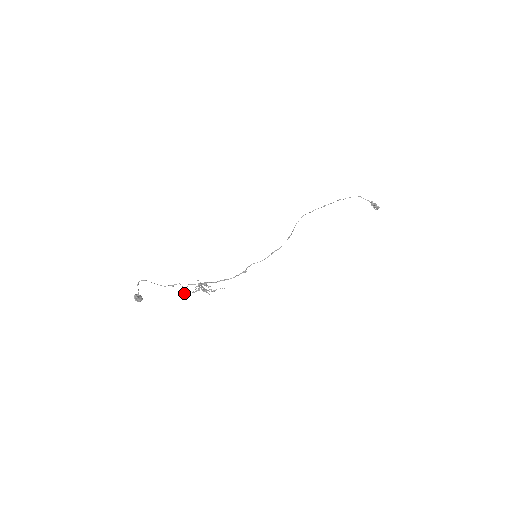
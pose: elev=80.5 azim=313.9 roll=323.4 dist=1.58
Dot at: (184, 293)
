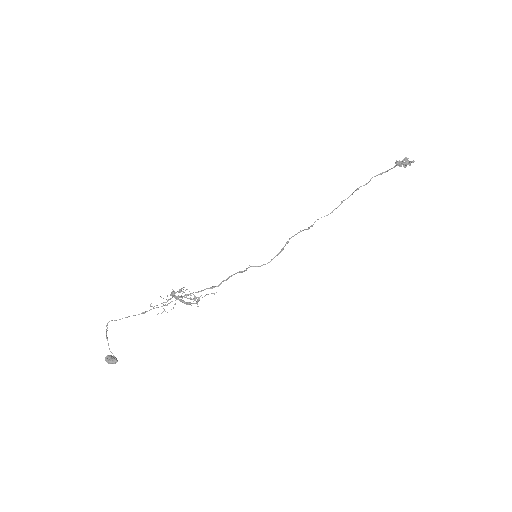
Dot at: occluded
